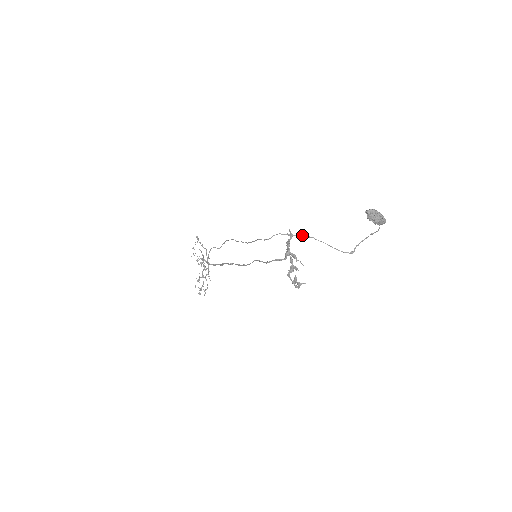
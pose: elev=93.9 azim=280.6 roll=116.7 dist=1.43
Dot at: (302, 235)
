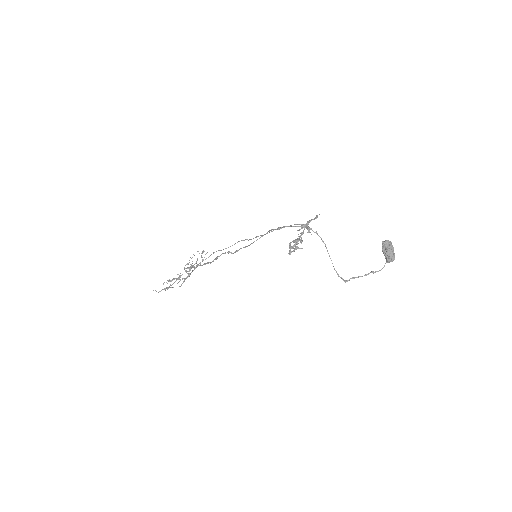
Dot at: occluded
